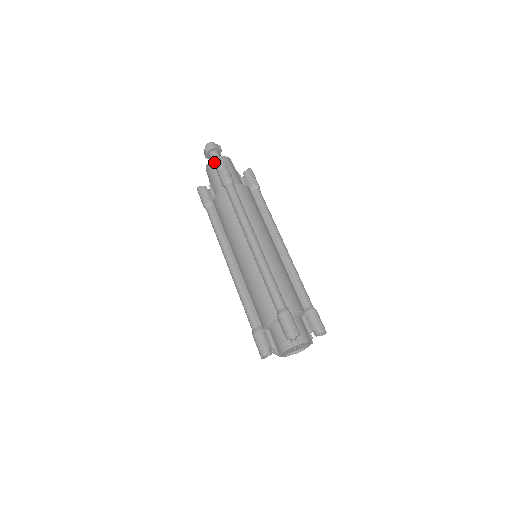
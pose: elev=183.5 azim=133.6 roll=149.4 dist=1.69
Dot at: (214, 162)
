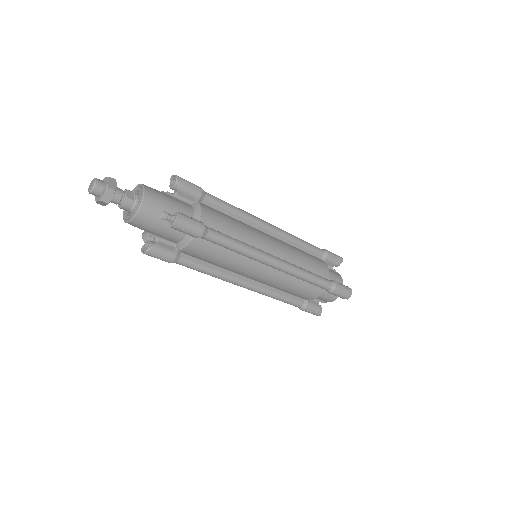
Dot at: (144, 214)
